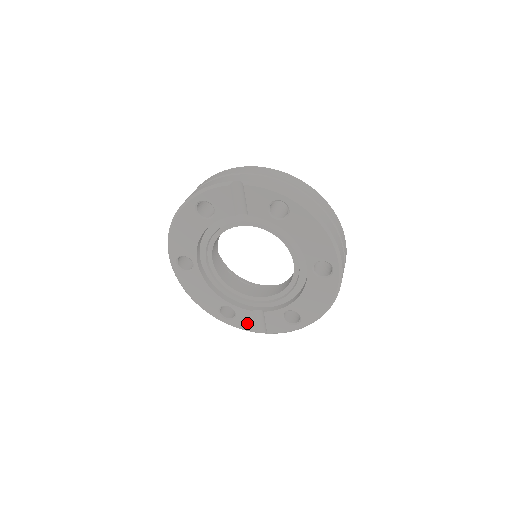
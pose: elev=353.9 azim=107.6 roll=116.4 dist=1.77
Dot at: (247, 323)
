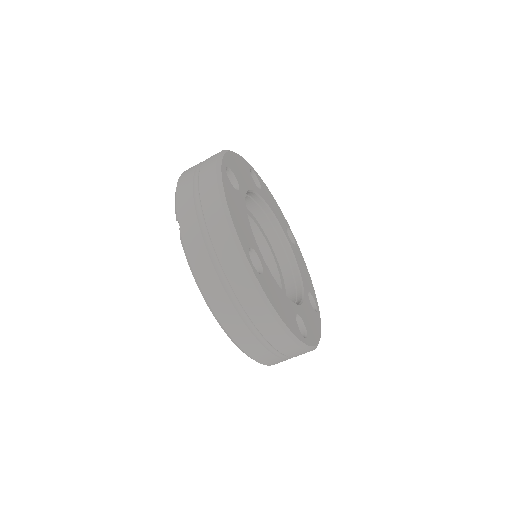
Dot at: occluded
